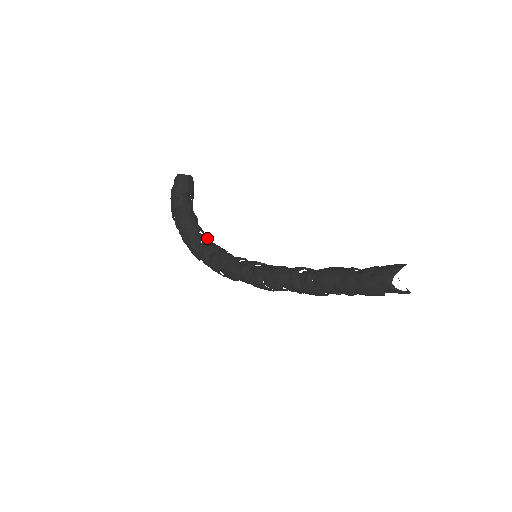
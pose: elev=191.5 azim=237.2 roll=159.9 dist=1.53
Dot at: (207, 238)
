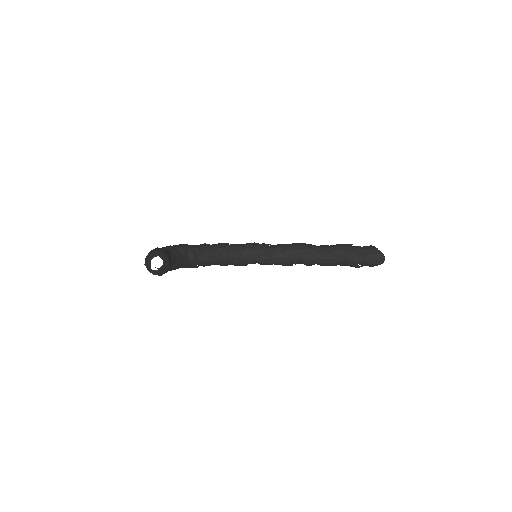
Dot at: (196, 254)
